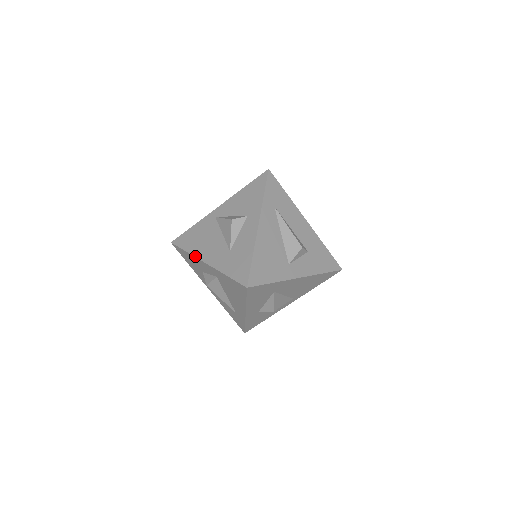
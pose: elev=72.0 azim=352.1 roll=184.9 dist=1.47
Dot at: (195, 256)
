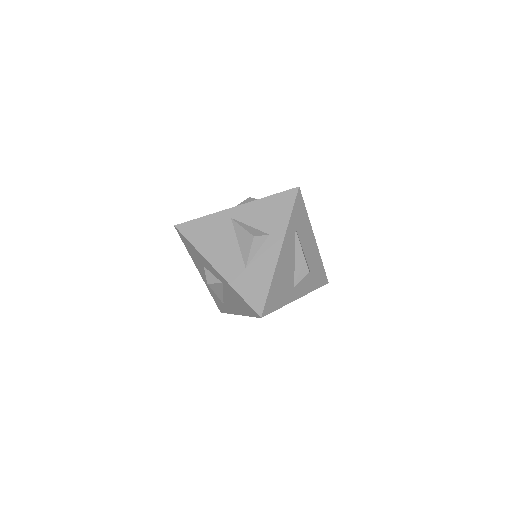
Dot at: (204, 257)
